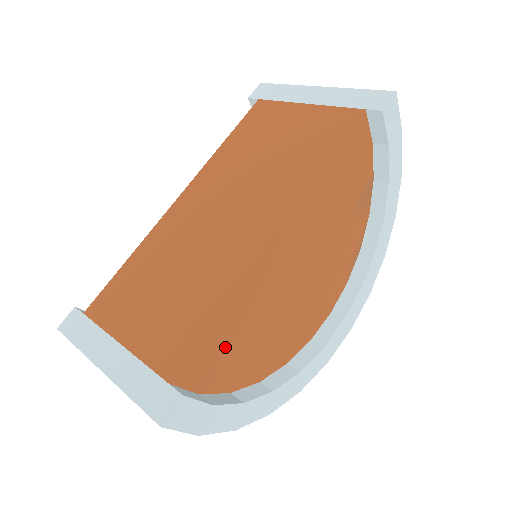
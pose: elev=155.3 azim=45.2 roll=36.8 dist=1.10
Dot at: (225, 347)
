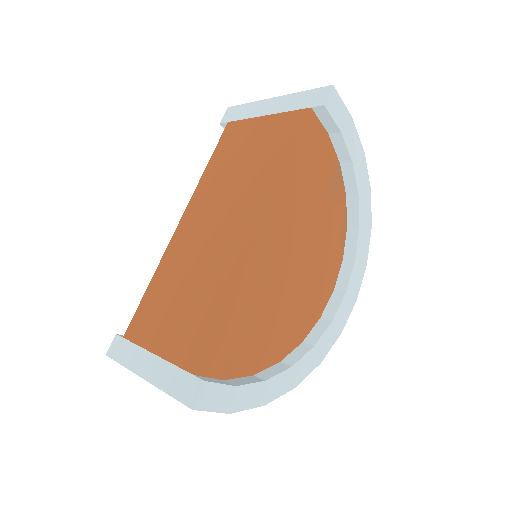
Dot at: (237, 337)
